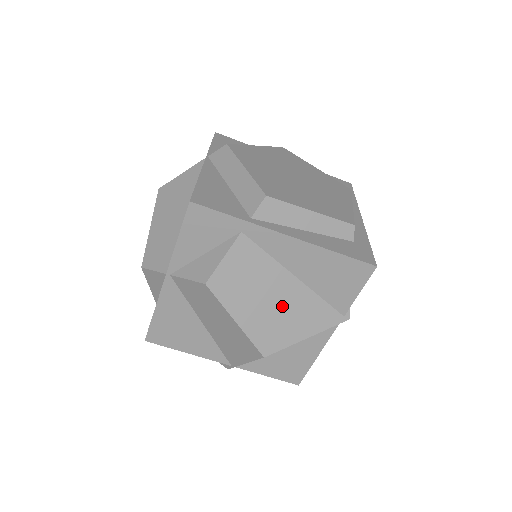
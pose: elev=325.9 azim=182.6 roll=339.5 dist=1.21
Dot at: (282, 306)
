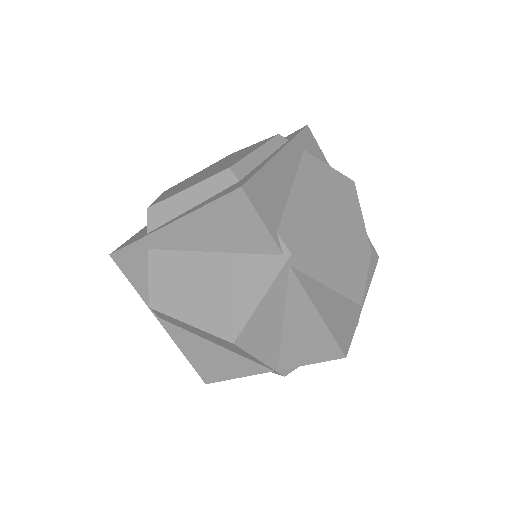
Dot at: (217, 286)
